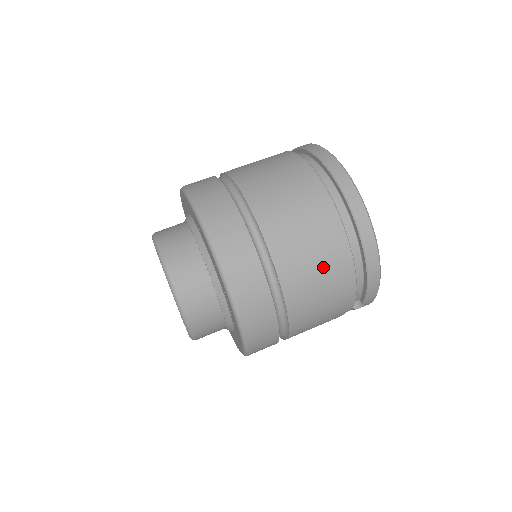
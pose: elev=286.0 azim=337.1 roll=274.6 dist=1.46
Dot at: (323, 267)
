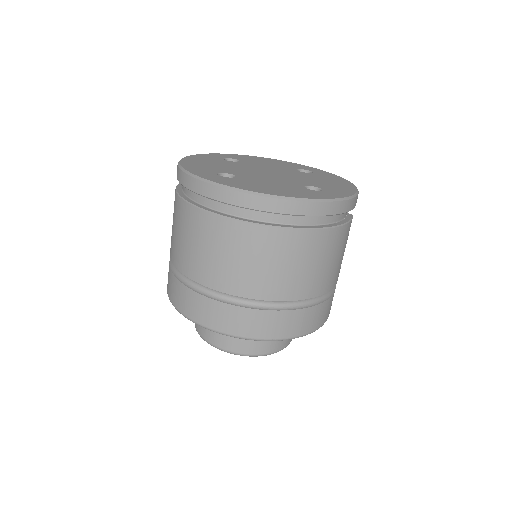
Dot at: (317, 259)
